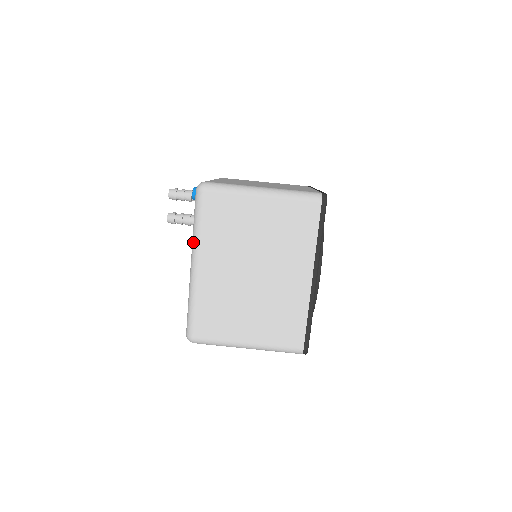
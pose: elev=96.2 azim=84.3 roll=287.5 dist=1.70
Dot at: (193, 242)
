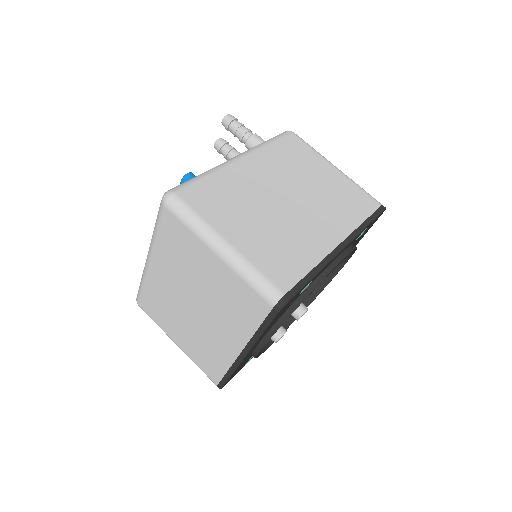
Dot at: occluded
